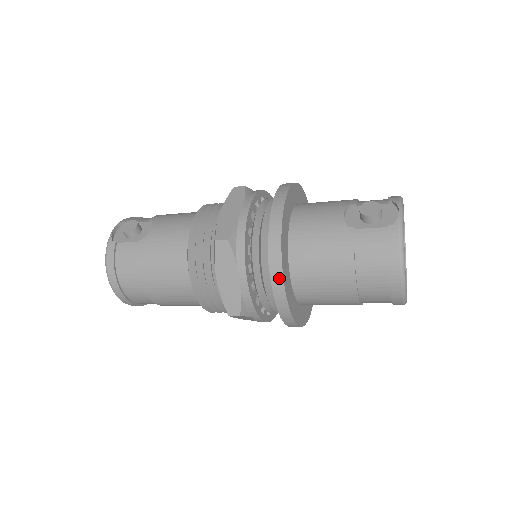
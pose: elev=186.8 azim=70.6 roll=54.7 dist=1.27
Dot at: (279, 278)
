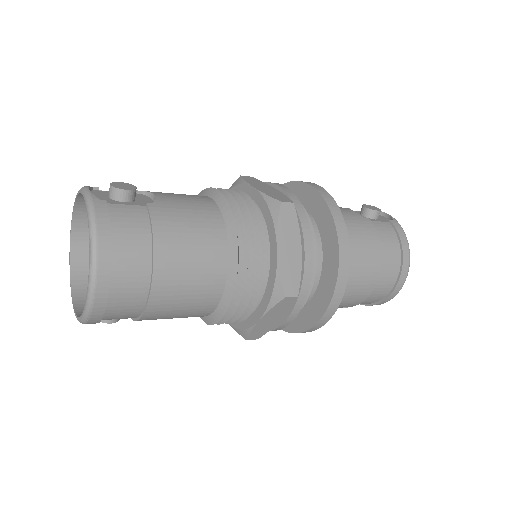
Dot at: (346, 246)
